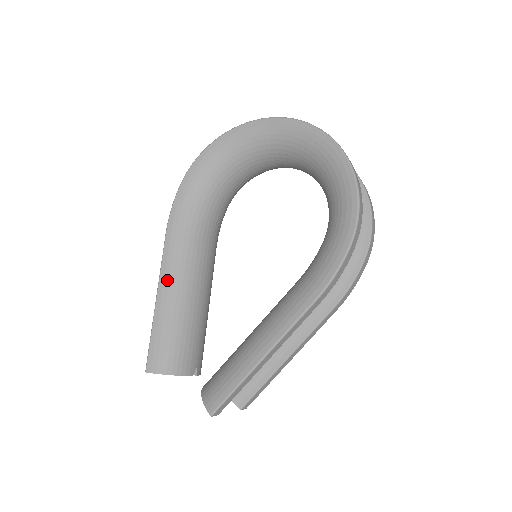
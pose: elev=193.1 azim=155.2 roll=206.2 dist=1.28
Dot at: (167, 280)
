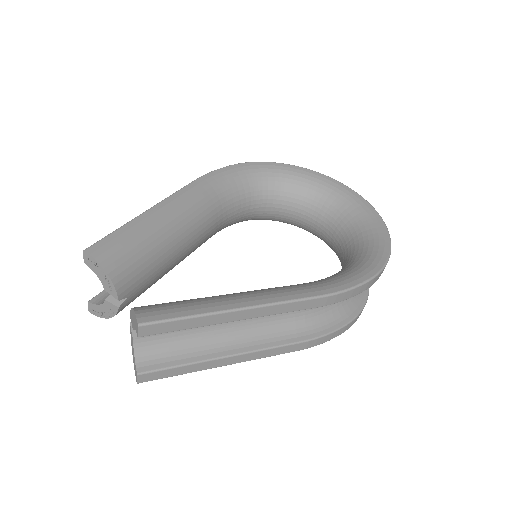
Dot at: (170, 206)
